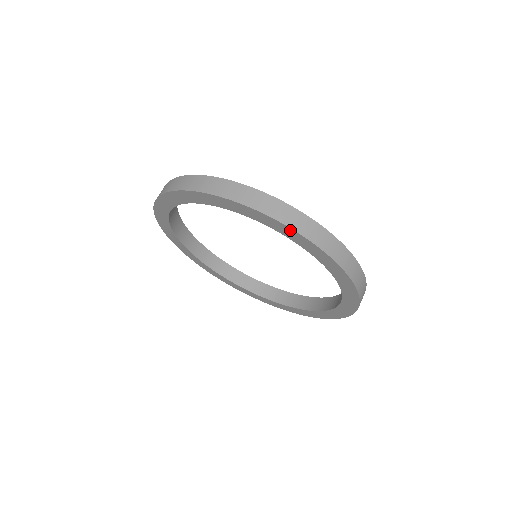
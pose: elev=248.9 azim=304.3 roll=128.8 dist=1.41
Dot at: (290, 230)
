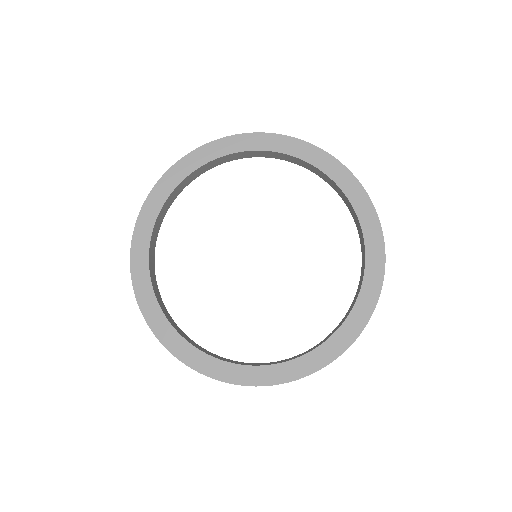
Dot at: (300, 143)
